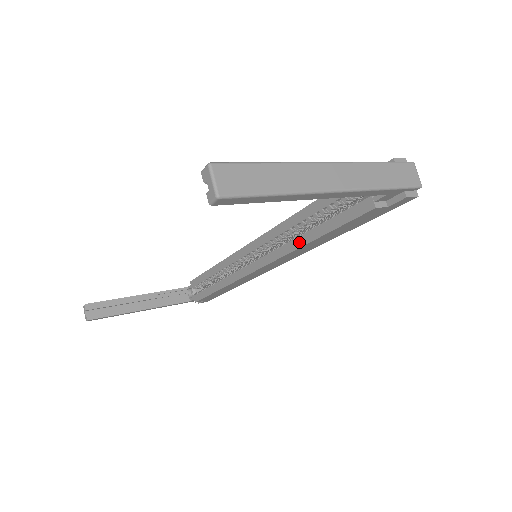
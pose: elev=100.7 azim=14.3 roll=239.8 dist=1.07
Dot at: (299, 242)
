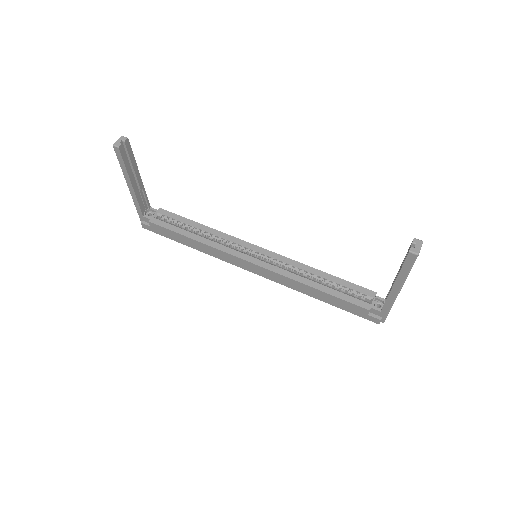
Dot at: (305, 281)
